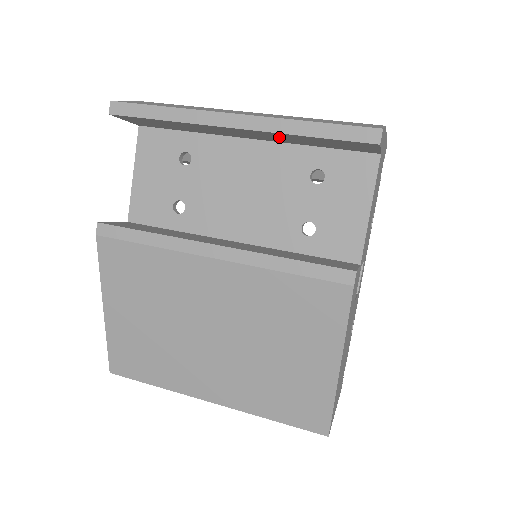
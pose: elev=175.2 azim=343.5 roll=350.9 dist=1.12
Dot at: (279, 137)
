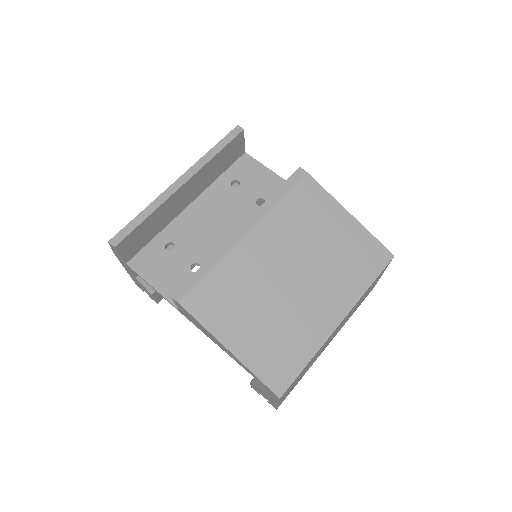
Dot at: (204, 177)
